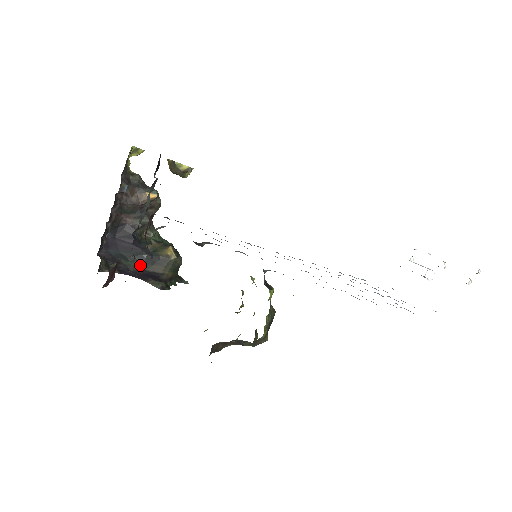
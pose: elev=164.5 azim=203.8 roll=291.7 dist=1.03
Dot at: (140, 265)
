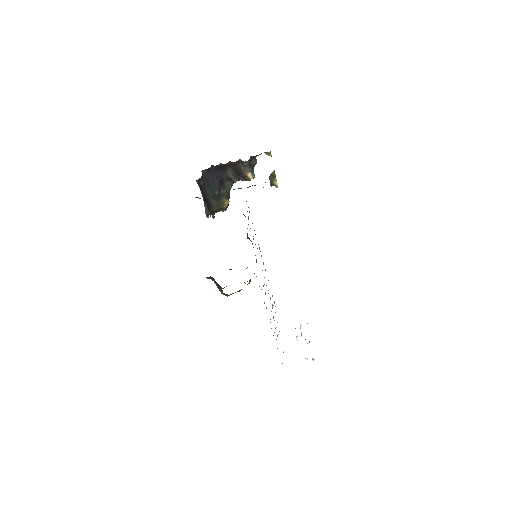
Dot at: occluded
